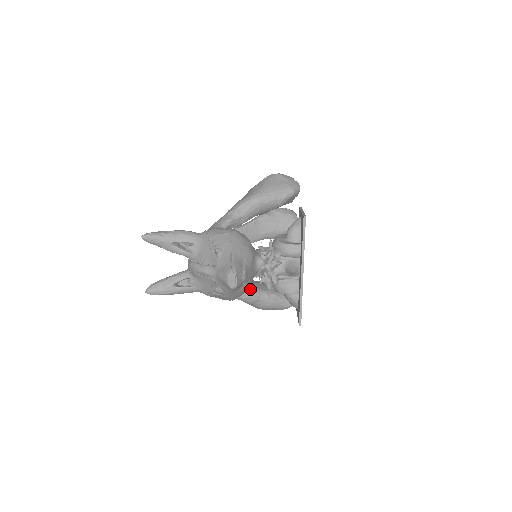
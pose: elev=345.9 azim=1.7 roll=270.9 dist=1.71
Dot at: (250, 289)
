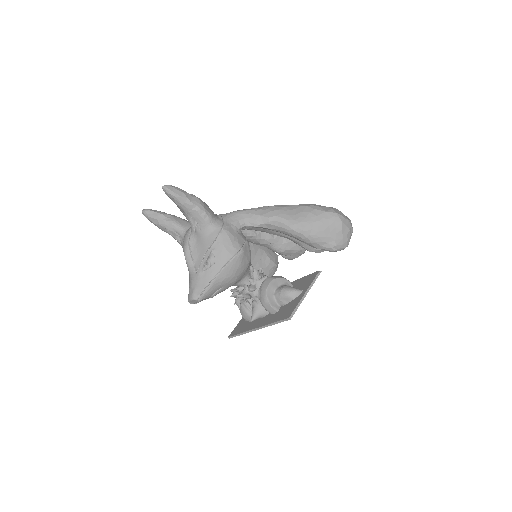
Dot at: occluded
